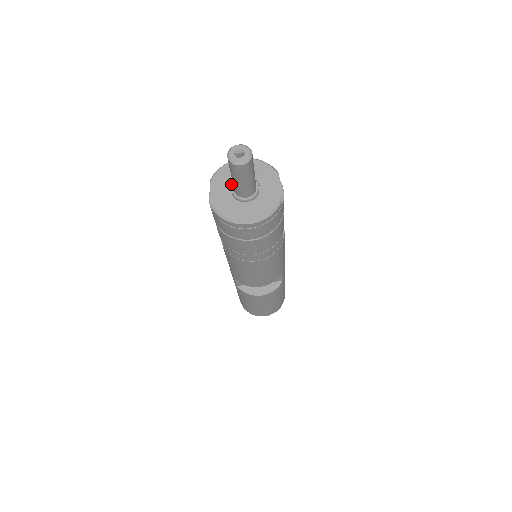
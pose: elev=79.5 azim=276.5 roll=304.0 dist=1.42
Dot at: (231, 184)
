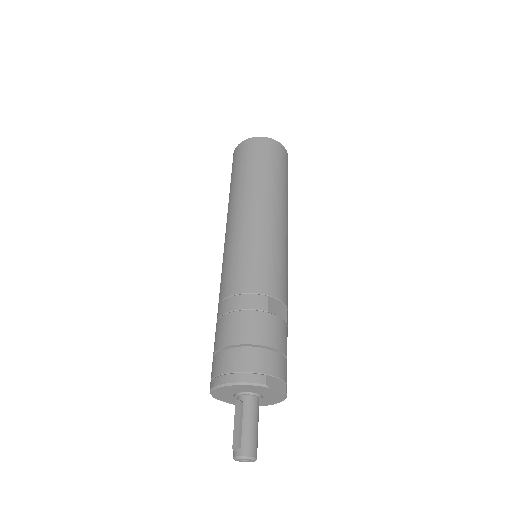
Dot at: (233, 397)
